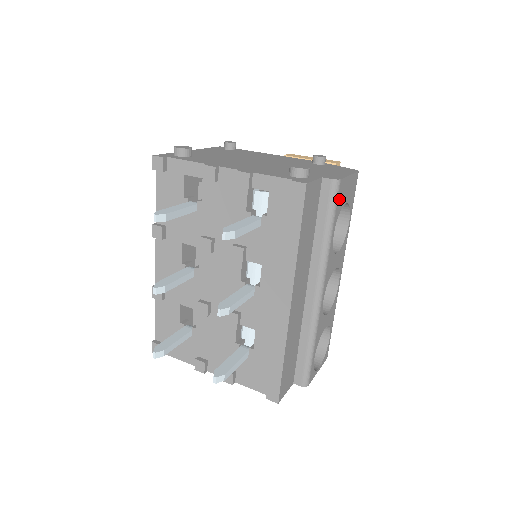
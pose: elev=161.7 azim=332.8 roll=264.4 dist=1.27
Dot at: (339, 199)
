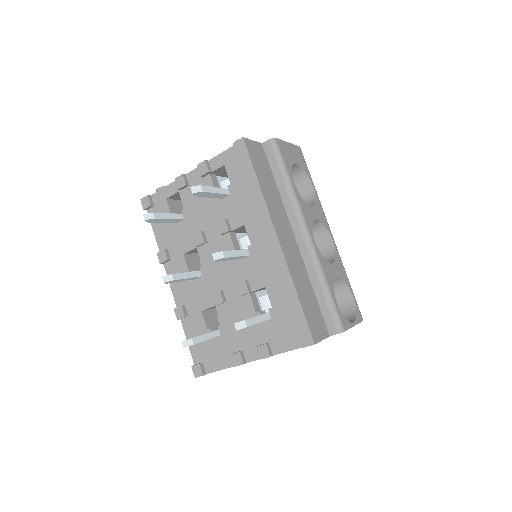
Dot at: (284, 155)
